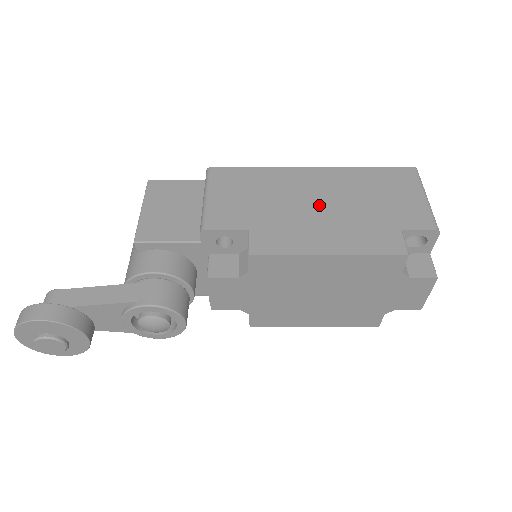
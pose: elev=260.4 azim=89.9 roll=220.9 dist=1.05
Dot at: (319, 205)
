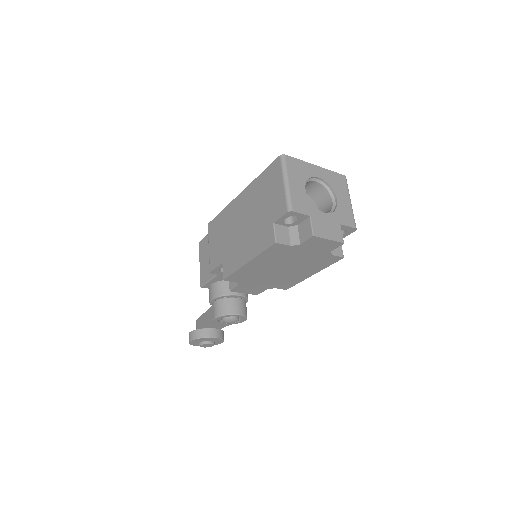
Dot at: (243, 226)
